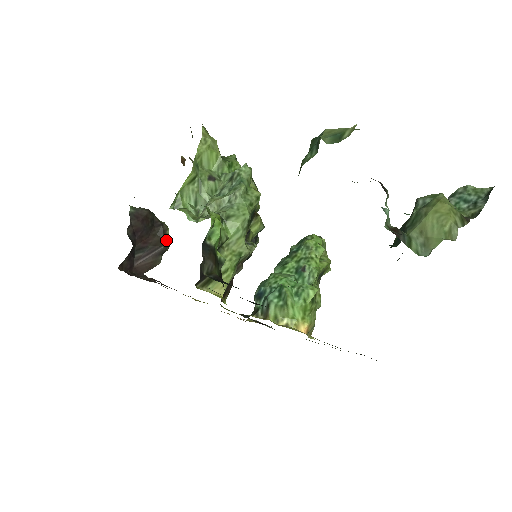
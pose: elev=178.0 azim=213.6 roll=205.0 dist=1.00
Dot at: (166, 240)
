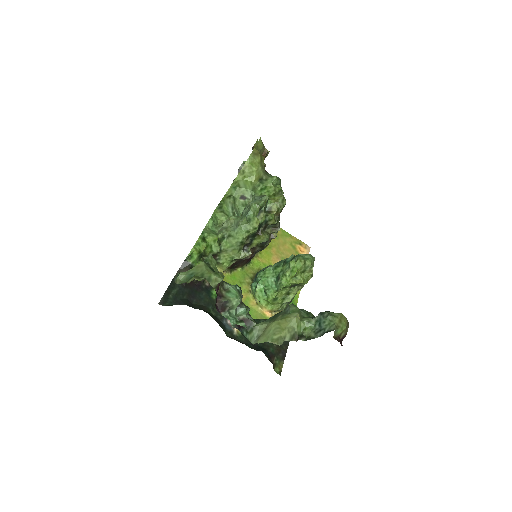
Dot at: occluded
